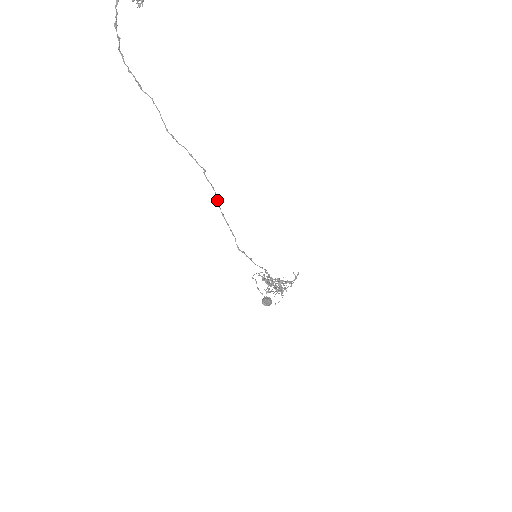
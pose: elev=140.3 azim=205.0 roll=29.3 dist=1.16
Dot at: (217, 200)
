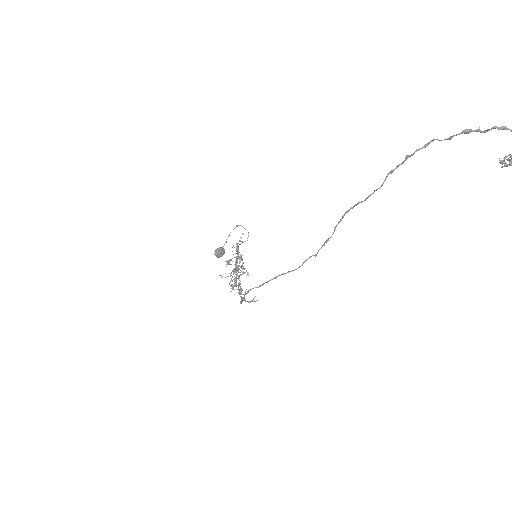
Dot at: (288, 272)
